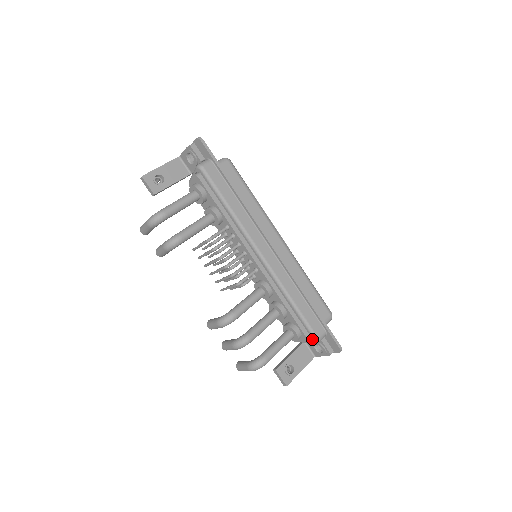
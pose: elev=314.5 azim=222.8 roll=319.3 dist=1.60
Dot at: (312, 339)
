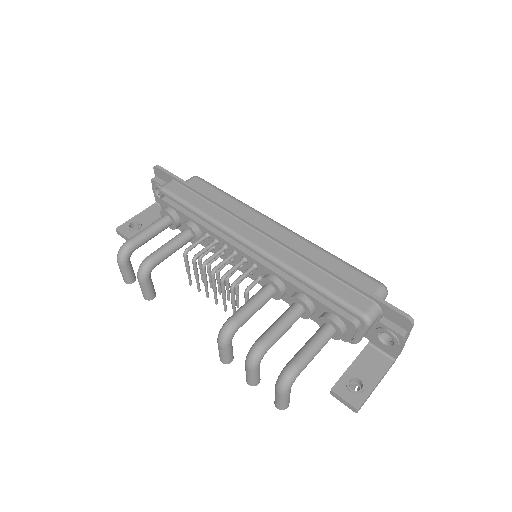
Dot at: (359, 321)
